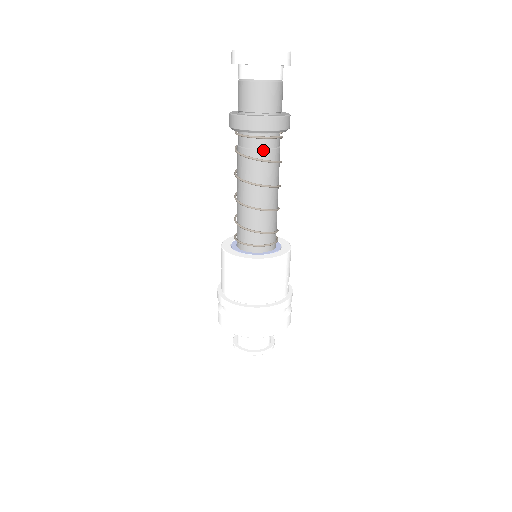
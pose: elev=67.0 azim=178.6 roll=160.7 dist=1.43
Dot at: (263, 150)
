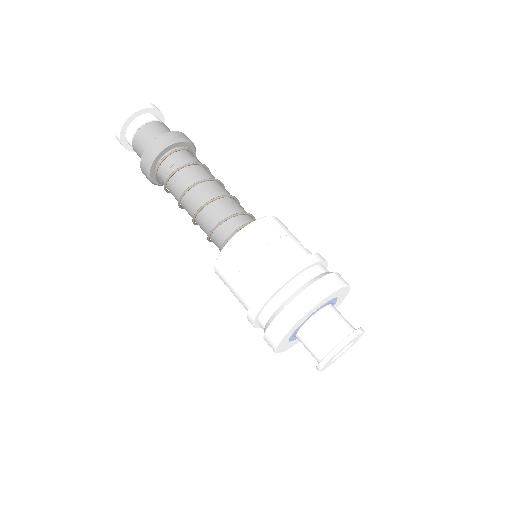
Dot at: (180, 160)
